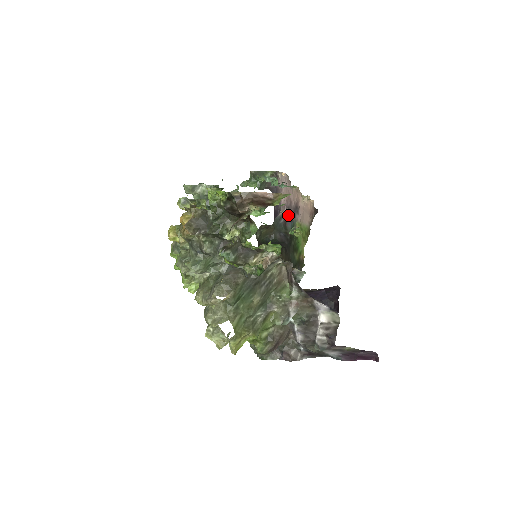
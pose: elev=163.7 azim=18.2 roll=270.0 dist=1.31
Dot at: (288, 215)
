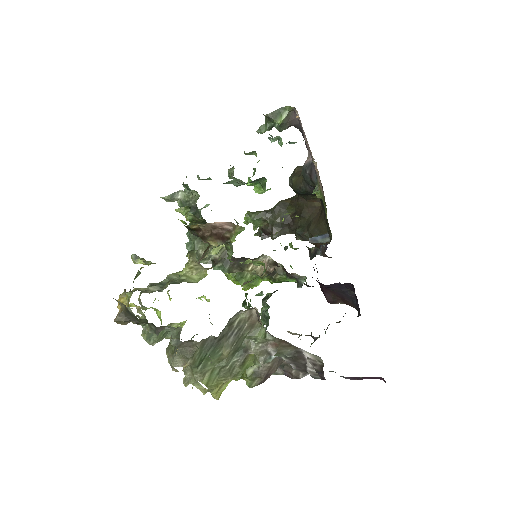
Dot at: (312, 166)
